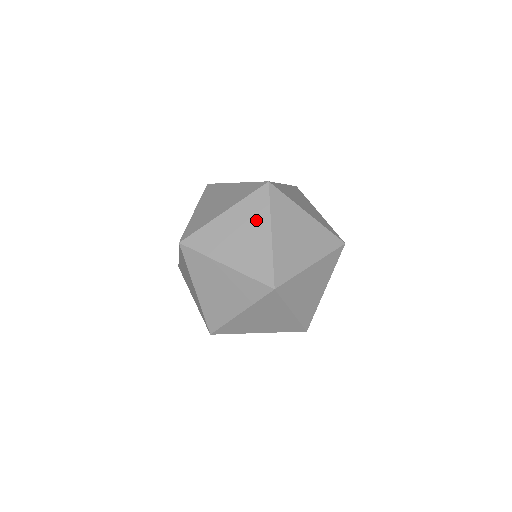
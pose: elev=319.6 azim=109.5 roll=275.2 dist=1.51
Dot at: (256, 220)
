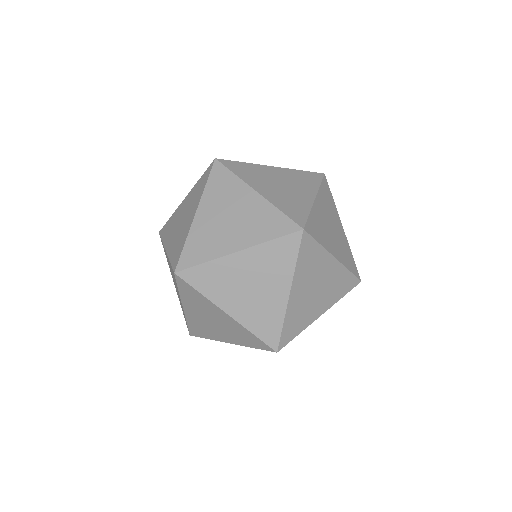
Dot at: (176, 286)
